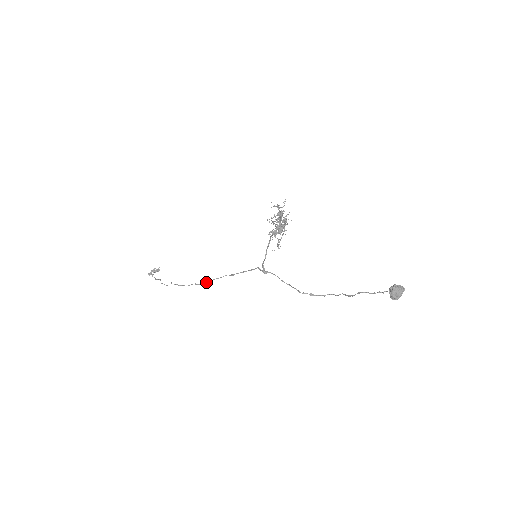
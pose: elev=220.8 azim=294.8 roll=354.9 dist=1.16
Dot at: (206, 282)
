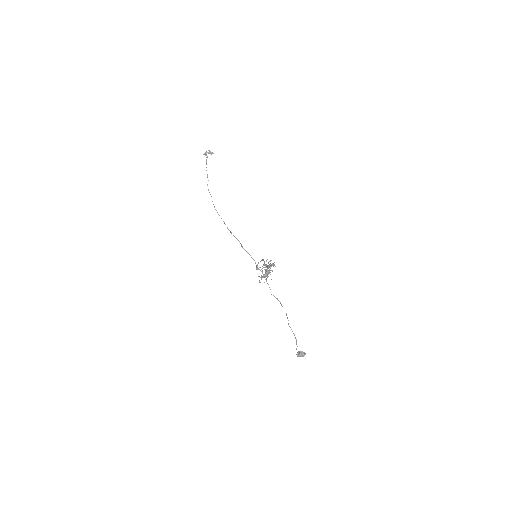
Dot at: (229, 230)
